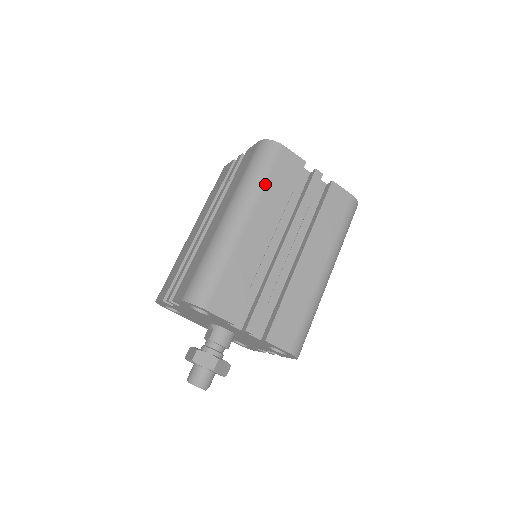
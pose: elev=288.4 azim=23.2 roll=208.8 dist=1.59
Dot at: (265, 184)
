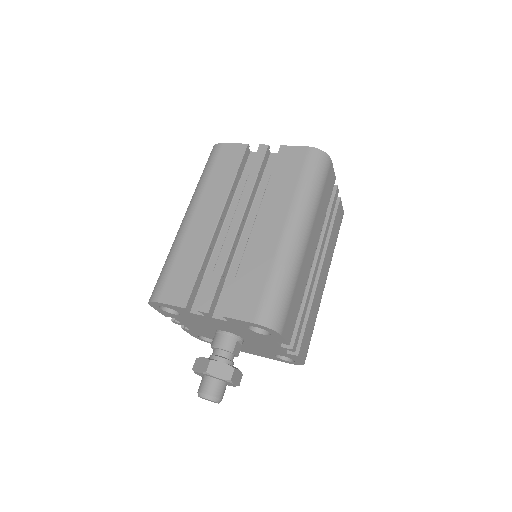
Dot at: (207, 180)
